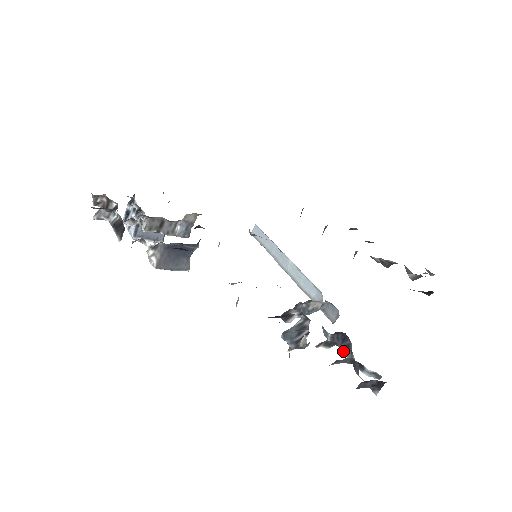
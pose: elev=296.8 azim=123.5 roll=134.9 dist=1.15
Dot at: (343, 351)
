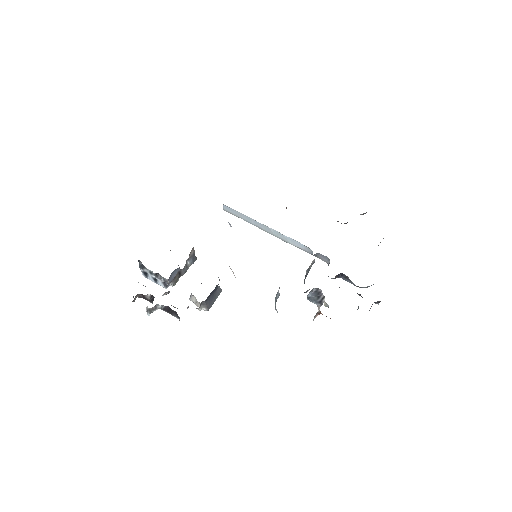
Dot at: occluded
